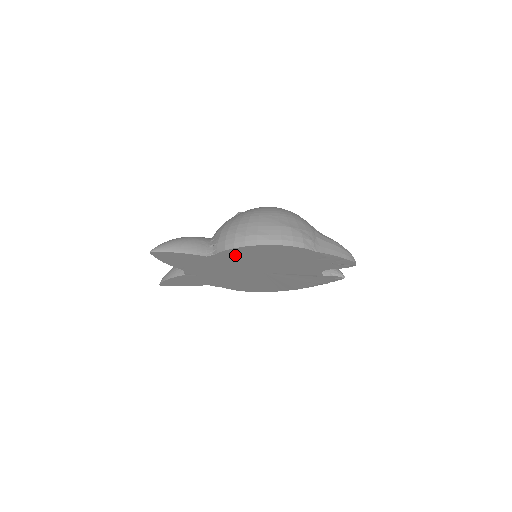
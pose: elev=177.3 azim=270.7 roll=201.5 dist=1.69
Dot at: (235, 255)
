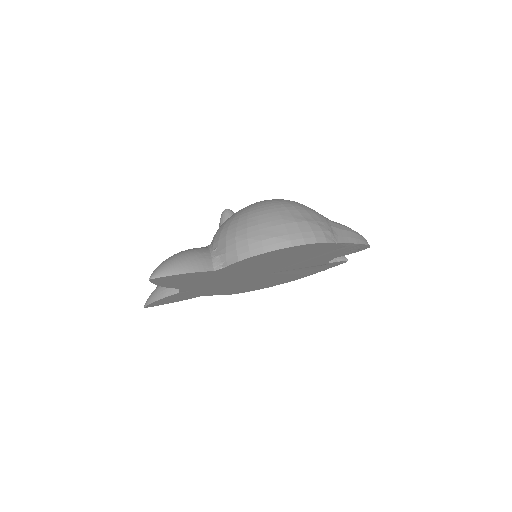
Dot at: (247, 263)
